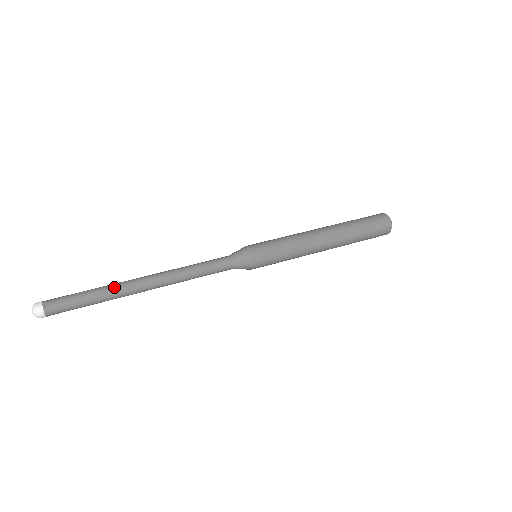
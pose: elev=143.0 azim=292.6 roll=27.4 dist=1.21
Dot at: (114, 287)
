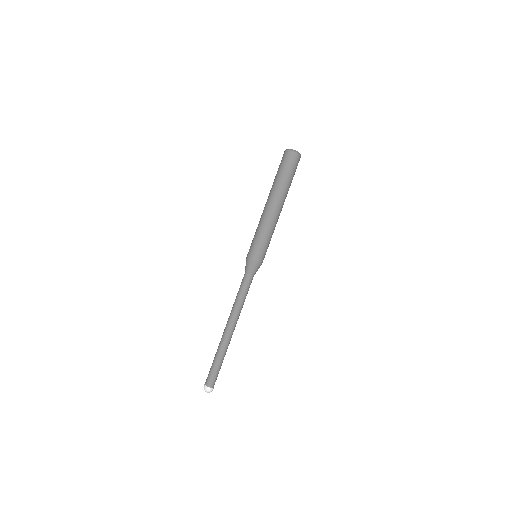
Dot at: (224, 348)
